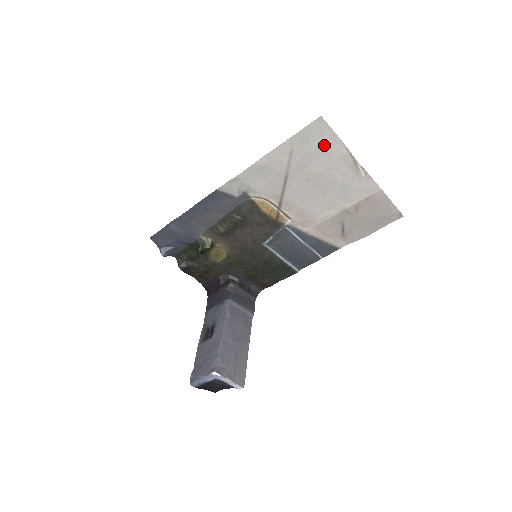
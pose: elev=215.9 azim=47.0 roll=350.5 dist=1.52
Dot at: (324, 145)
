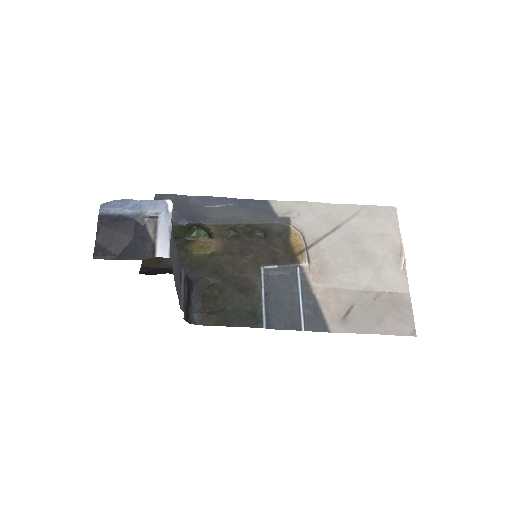
Dot at: (385, 226)
